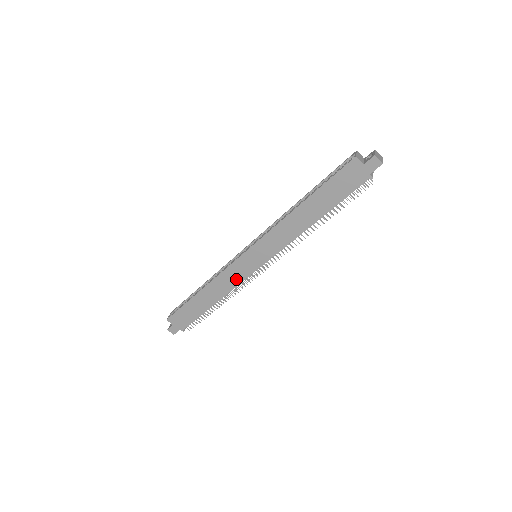
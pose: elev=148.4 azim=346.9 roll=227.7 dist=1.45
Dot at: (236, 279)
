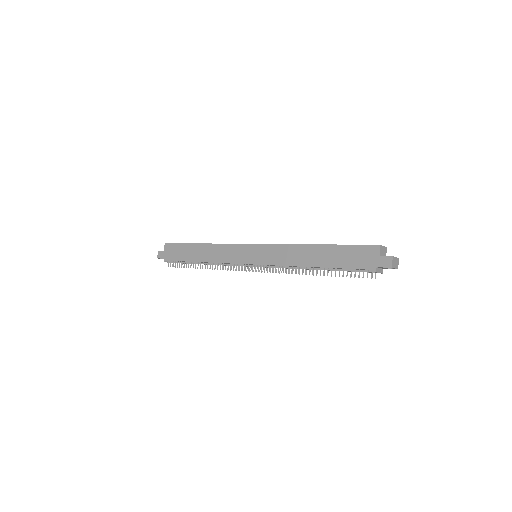
Dot at: (229, 258)
